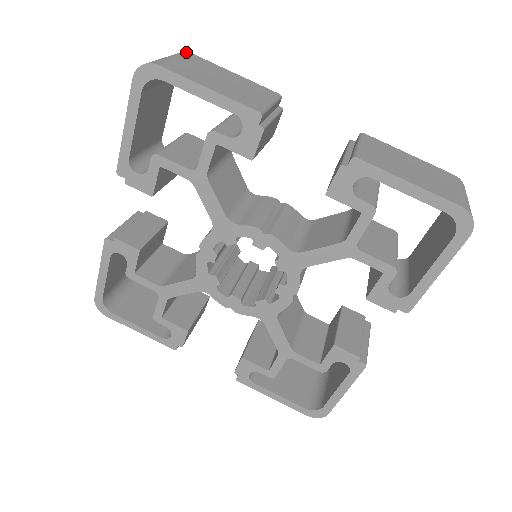
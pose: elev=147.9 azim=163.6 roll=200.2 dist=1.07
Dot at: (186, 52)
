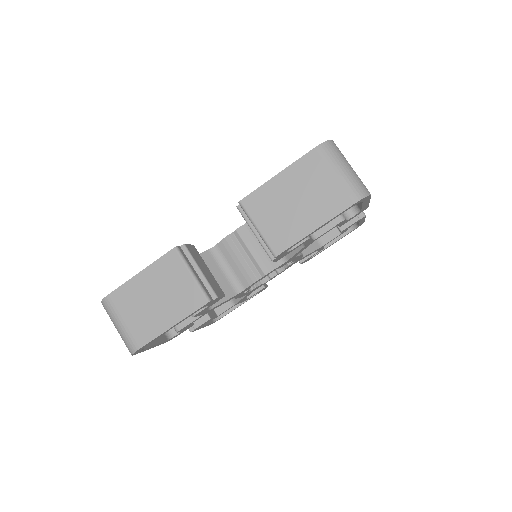
Dot at: occluded
